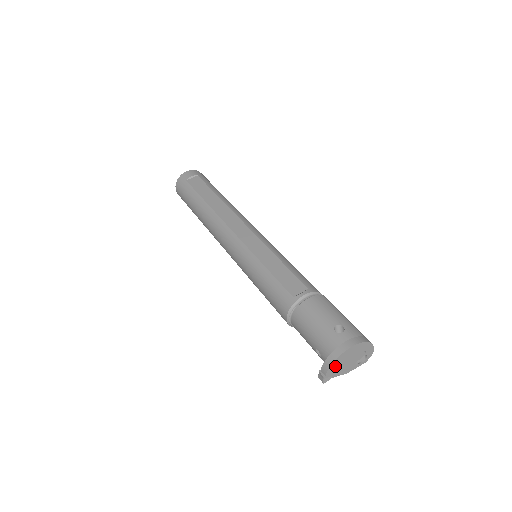
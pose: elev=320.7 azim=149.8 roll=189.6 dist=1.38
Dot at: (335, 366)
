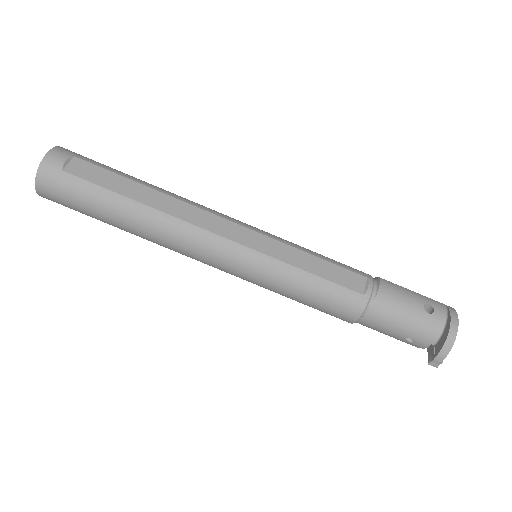
Dot at: (447, 347)
